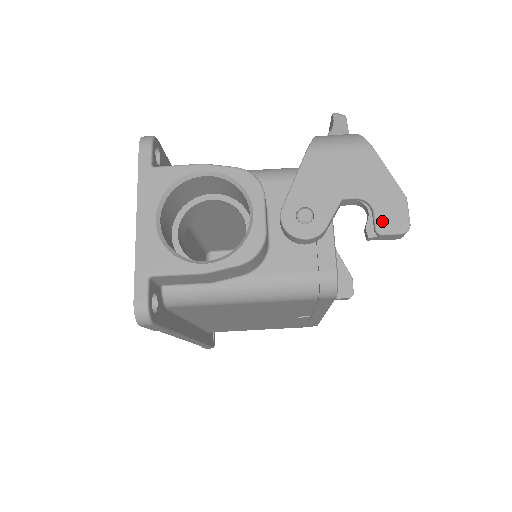
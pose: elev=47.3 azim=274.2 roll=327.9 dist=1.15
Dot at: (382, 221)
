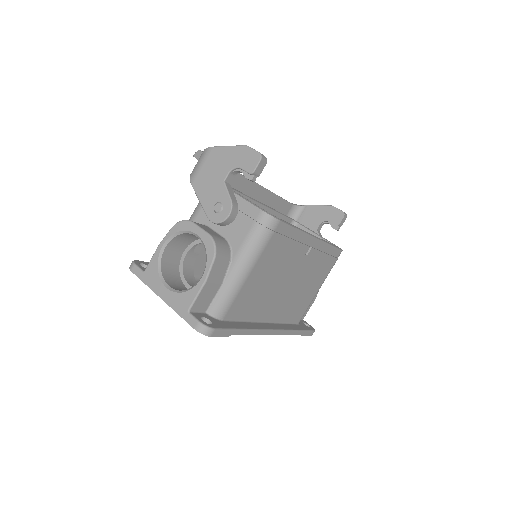
Dot at: (248, 167)
